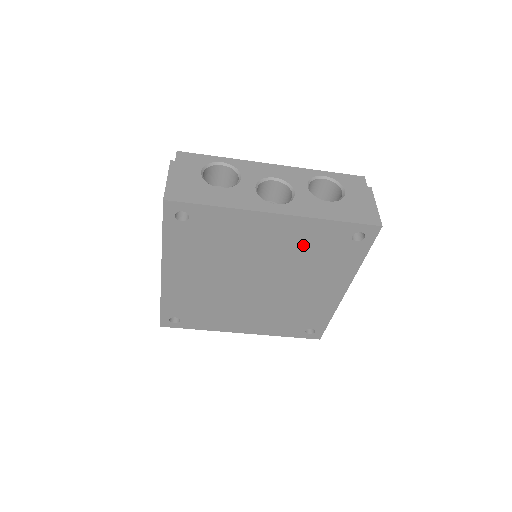
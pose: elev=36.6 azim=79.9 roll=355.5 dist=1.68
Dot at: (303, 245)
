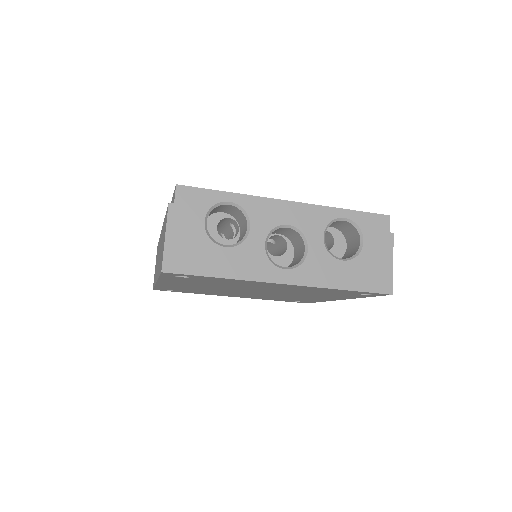
Dot at: (307, 290)
